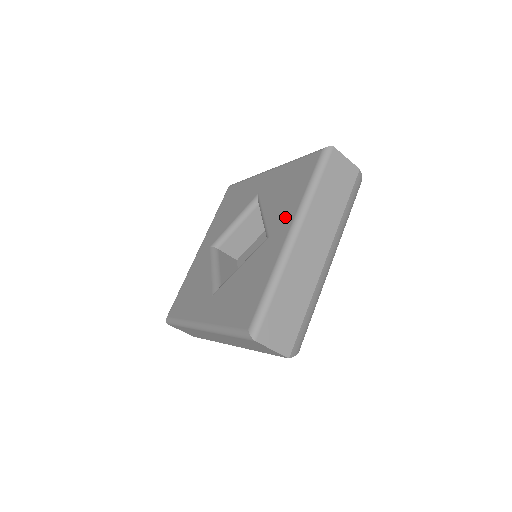
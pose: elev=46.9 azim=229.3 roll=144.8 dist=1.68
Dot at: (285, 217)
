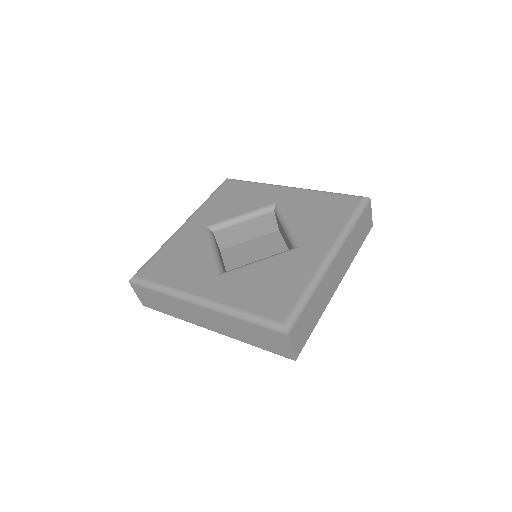
Dot at: (322, 237)
